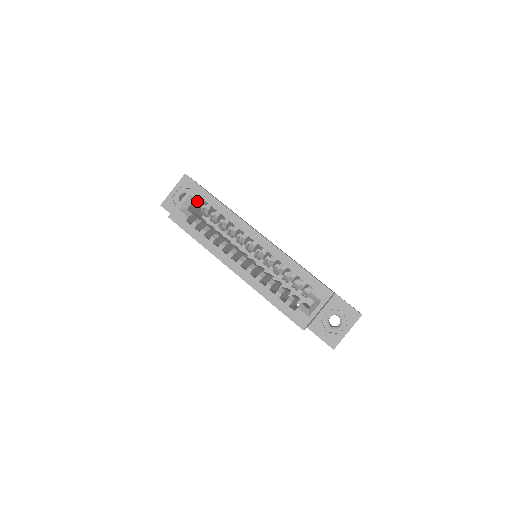
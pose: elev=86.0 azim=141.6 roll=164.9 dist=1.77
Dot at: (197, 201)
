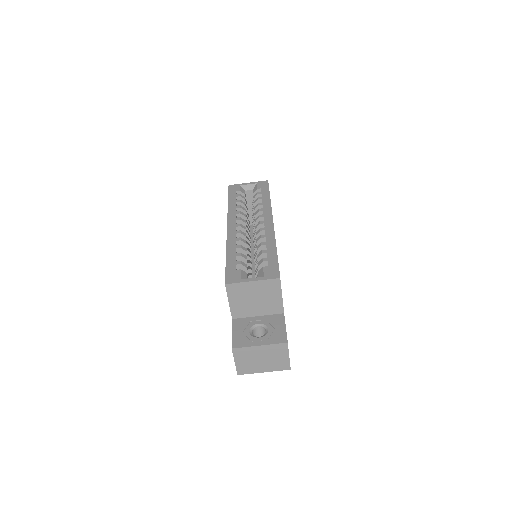
Dot at: (256, 188)
